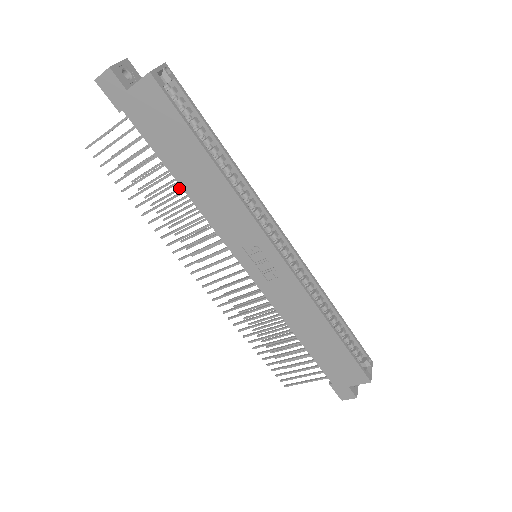
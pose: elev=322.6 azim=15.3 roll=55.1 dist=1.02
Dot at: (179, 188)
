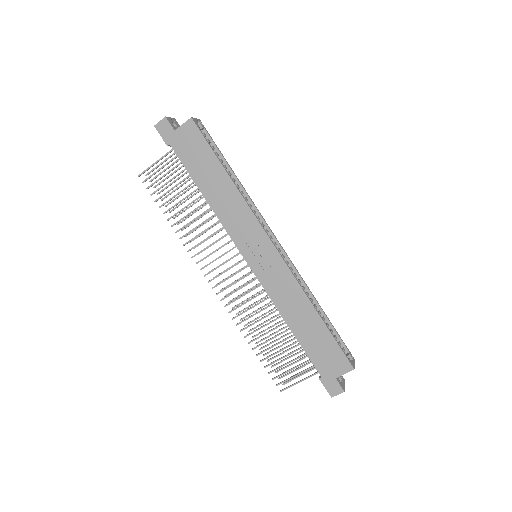
Dot at: (200, 207)
